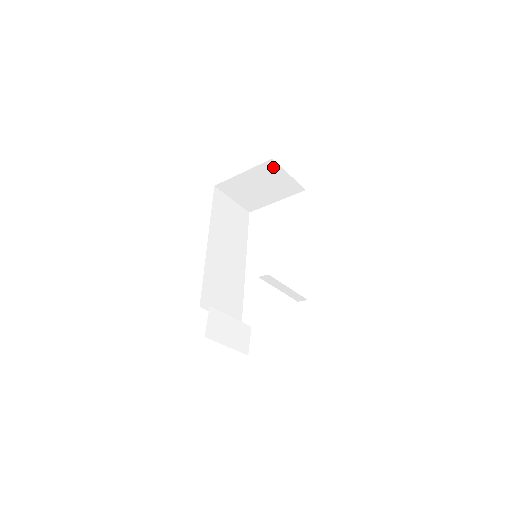
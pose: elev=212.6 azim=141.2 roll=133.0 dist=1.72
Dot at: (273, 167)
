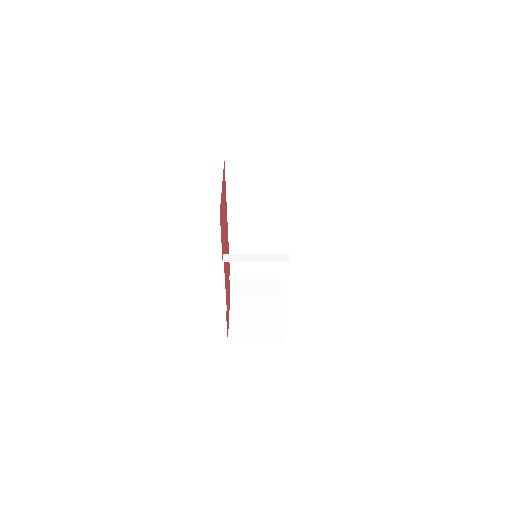
Dot at: occluded
